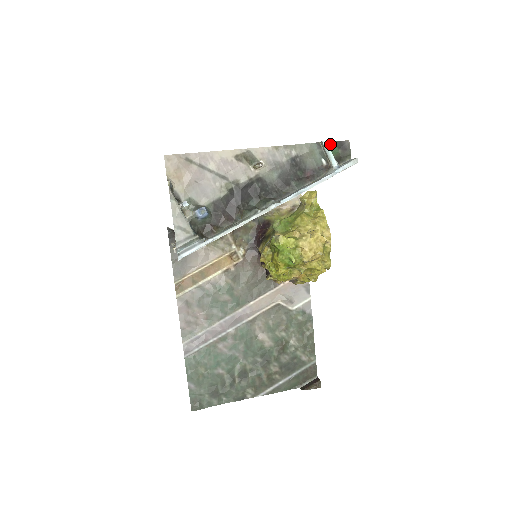
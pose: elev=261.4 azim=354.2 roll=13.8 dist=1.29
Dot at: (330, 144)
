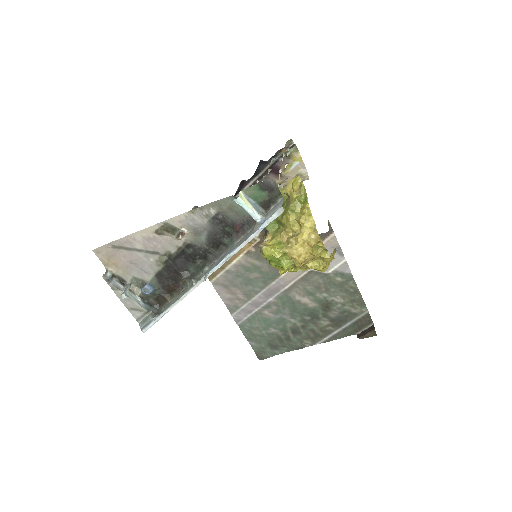
Dot at: (251, 189)
